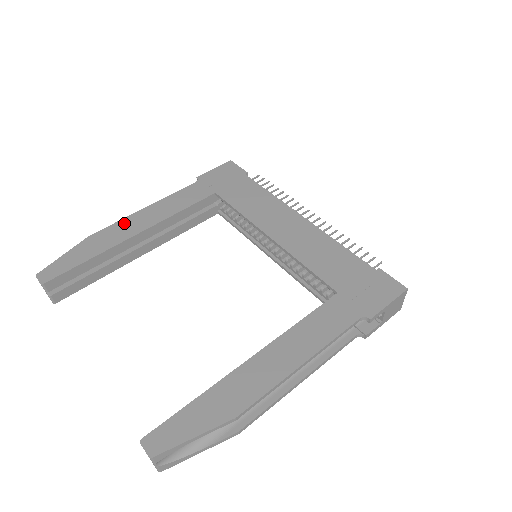
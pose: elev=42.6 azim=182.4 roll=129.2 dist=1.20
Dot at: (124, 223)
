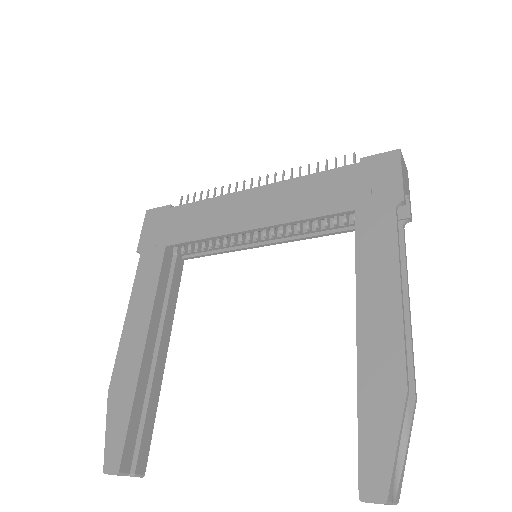
Dot at: (123, 350)
